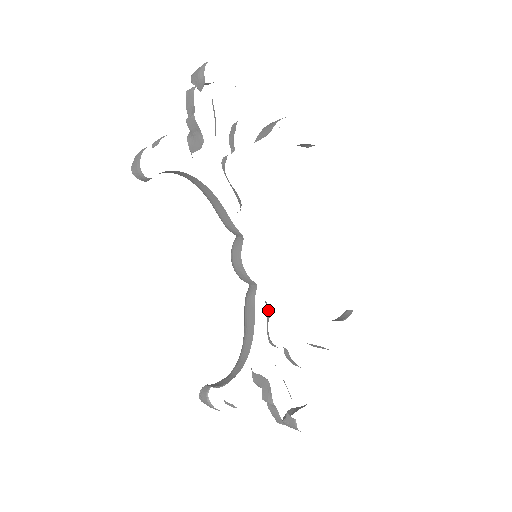
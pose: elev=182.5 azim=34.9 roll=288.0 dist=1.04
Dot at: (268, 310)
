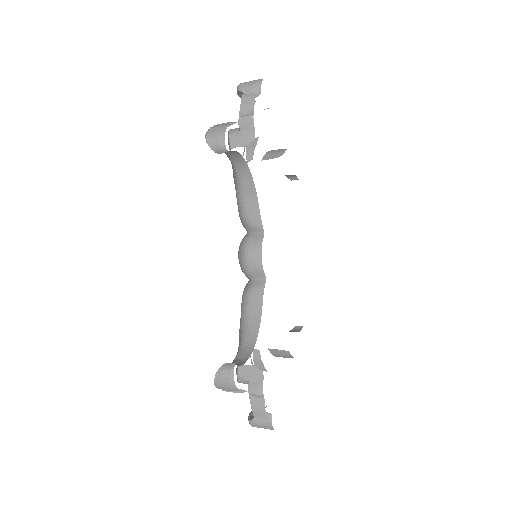
Dot at: occluded
